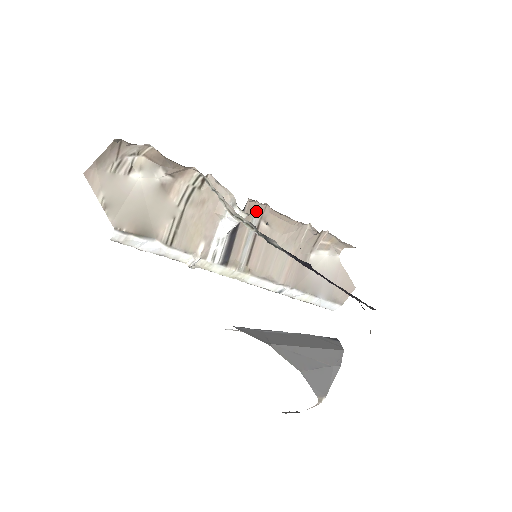
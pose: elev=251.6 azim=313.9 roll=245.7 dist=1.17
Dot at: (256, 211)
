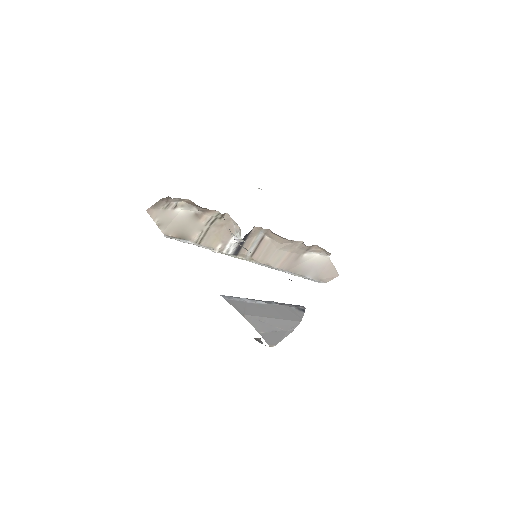
Dot at: (261, 231)
